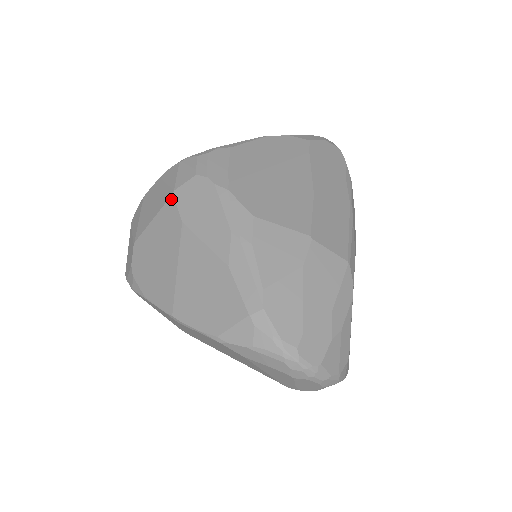
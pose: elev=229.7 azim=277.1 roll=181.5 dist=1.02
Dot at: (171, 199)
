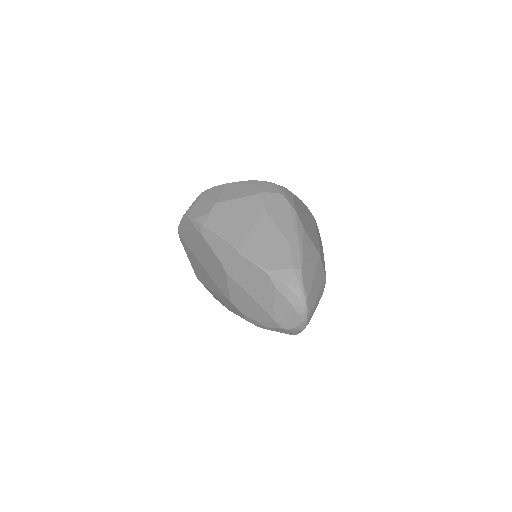
Dot at: (259, 195)
